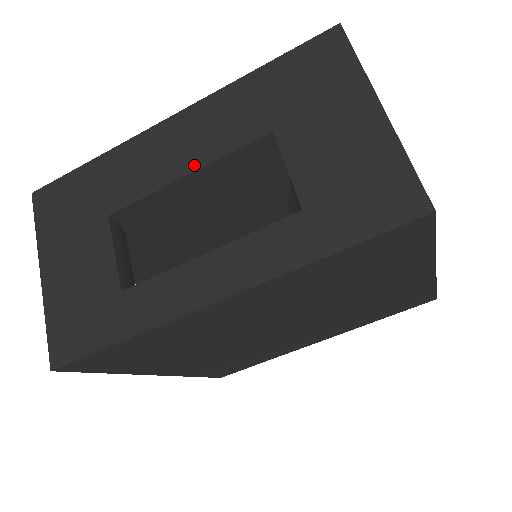
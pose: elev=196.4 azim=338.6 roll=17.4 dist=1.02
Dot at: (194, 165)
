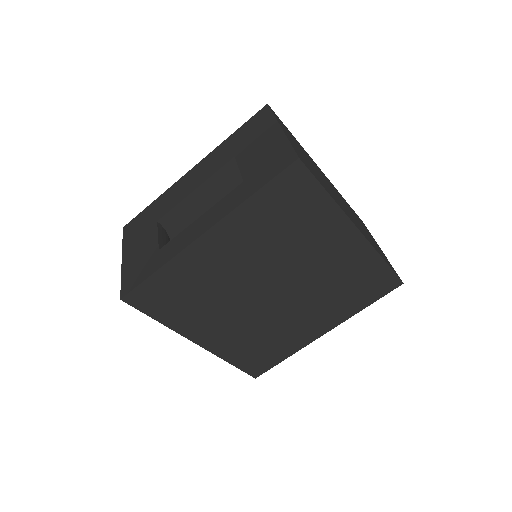
Dot at: (199, 184)
